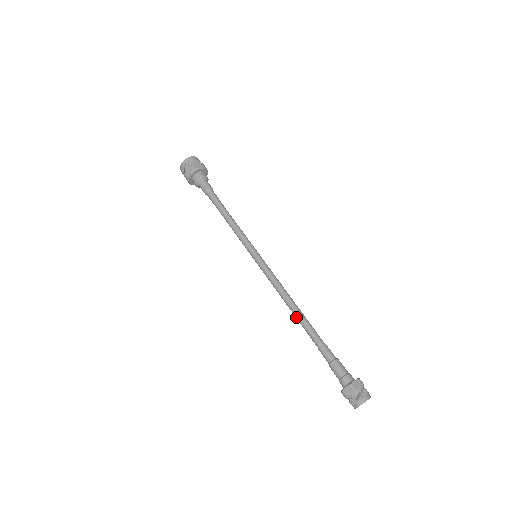
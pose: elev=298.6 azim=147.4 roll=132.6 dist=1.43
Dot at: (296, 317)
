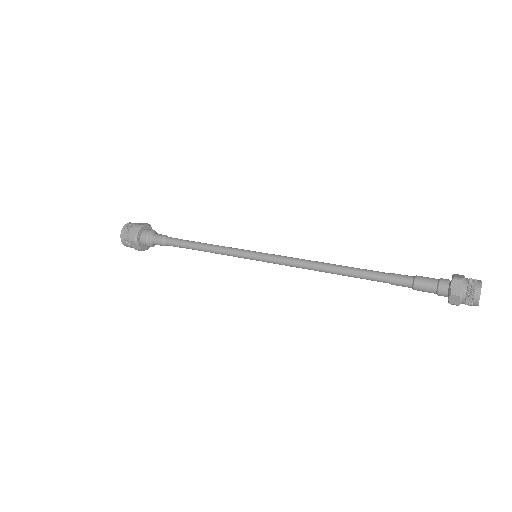
Dot at: (342, 272)
